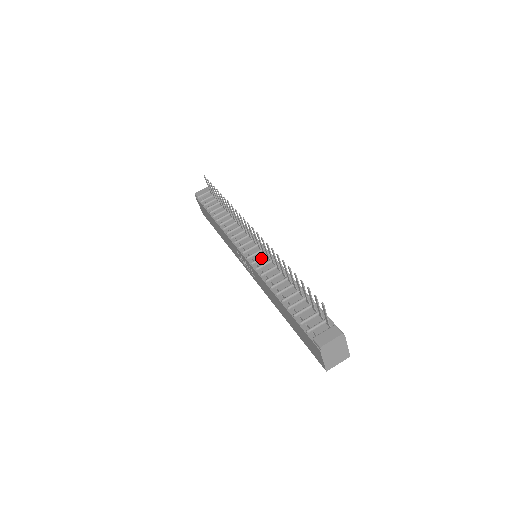
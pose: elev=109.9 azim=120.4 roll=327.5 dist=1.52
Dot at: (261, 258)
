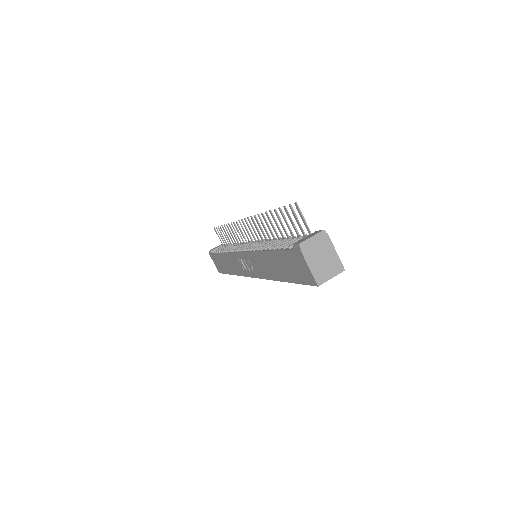
Dot at: (256, 244)
